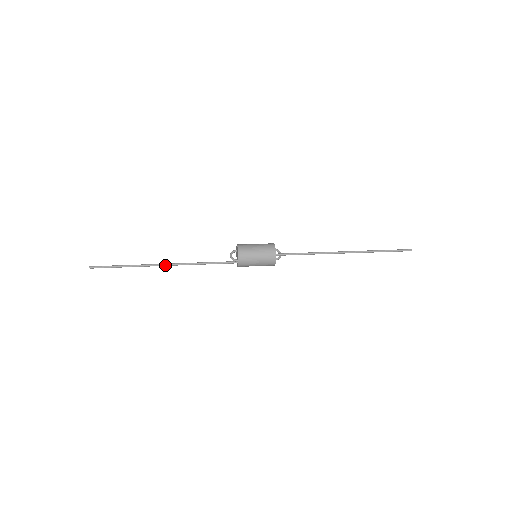
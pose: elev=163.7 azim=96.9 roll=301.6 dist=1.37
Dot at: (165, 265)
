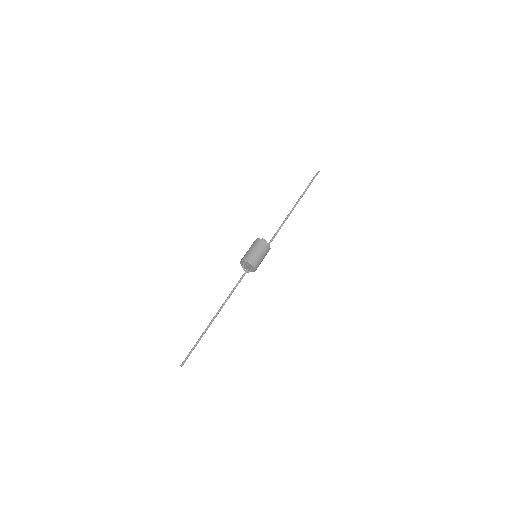
Dot at: occluded
